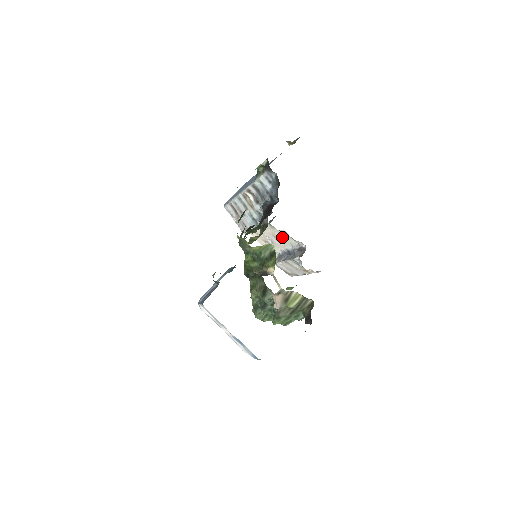
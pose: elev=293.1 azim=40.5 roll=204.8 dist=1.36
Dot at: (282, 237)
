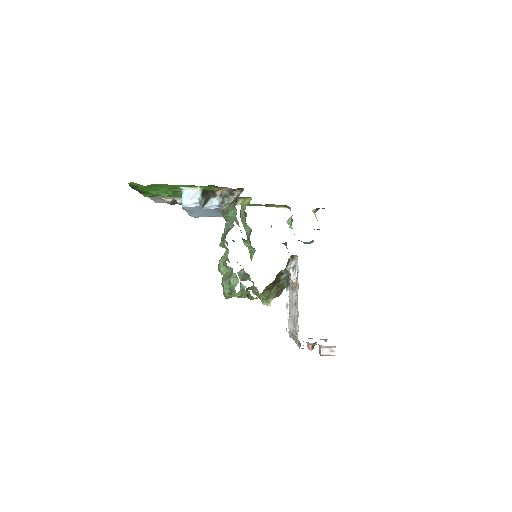
Dot at: occluded
